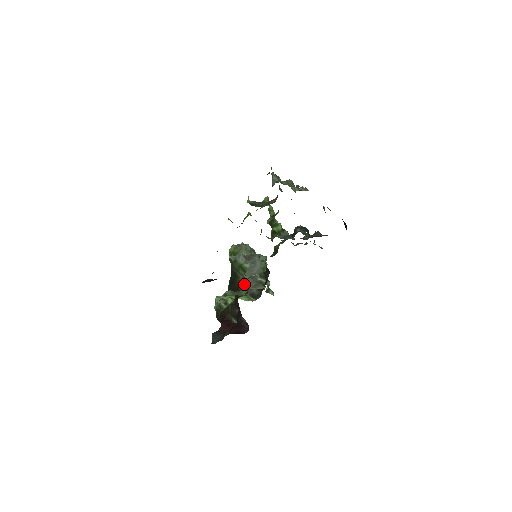
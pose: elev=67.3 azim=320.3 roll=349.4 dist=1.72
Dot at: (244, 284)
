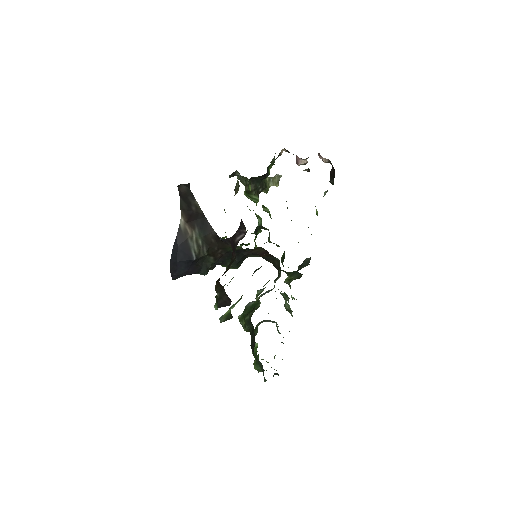
Dot at: (256, 297)
